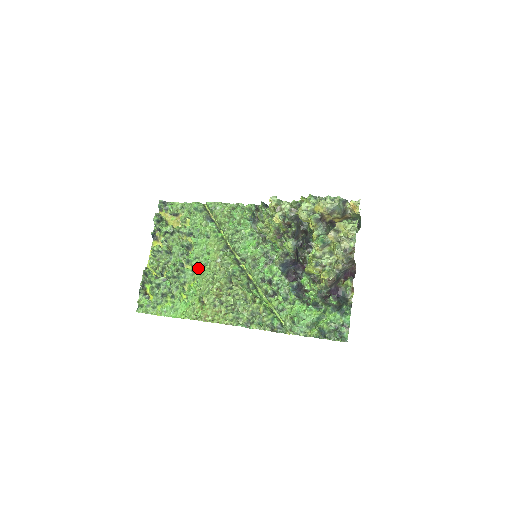
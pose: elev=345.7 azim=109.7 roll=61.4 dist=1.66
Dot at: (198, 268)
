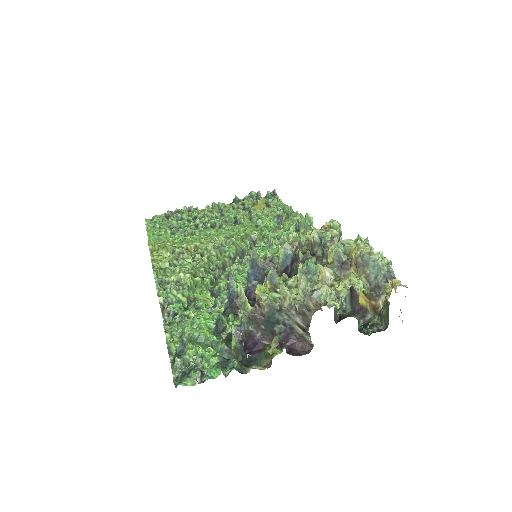
Dot at: occluded
